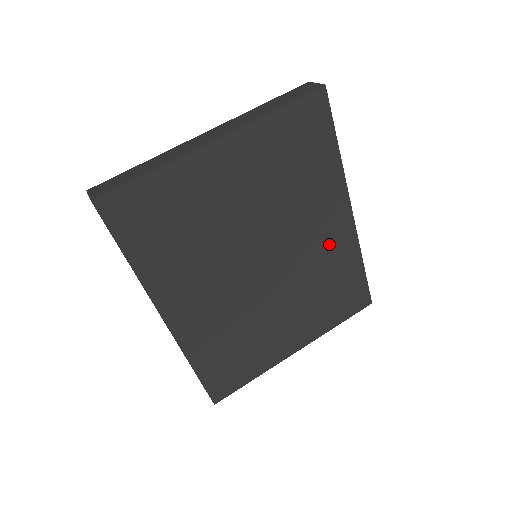
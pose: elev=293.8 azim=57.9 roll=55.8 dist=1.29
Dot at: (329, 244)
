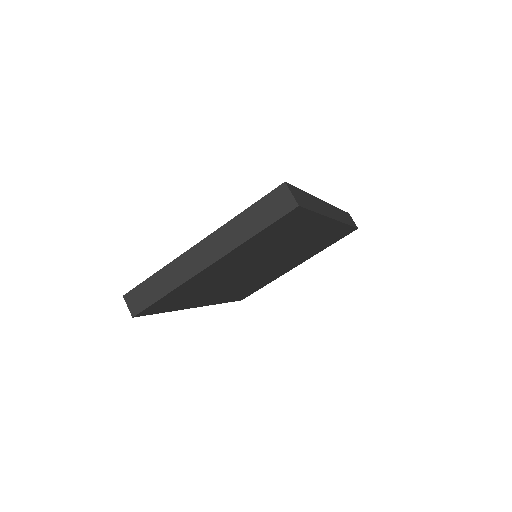
Dot at: (316, 236)
